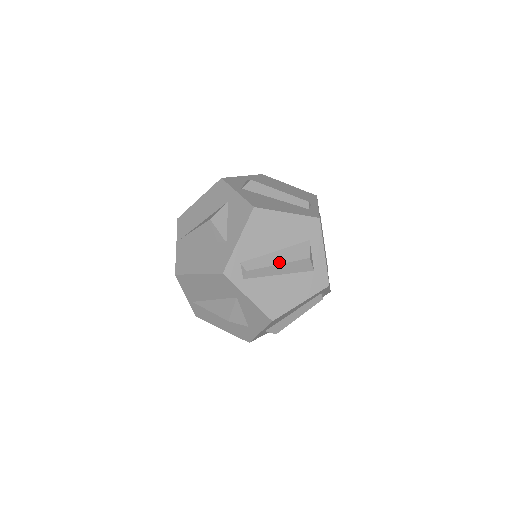
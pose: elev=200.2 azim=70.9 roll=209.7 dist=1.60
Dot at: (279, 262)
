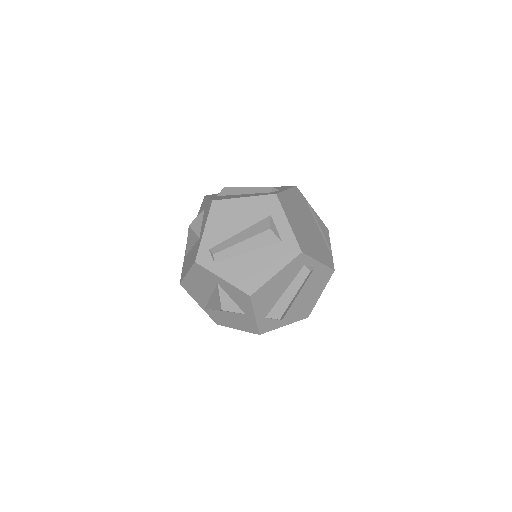
Dot at: (242, 240)
